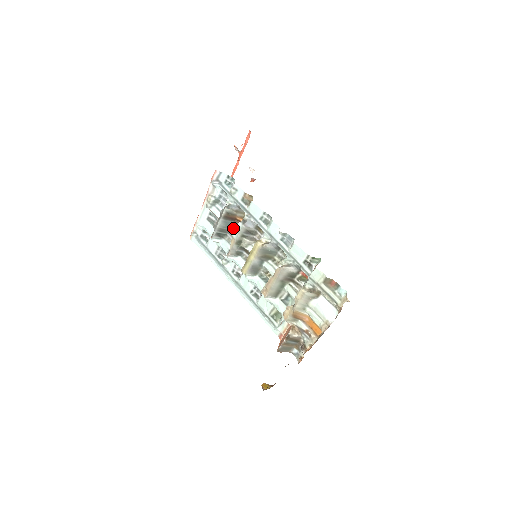
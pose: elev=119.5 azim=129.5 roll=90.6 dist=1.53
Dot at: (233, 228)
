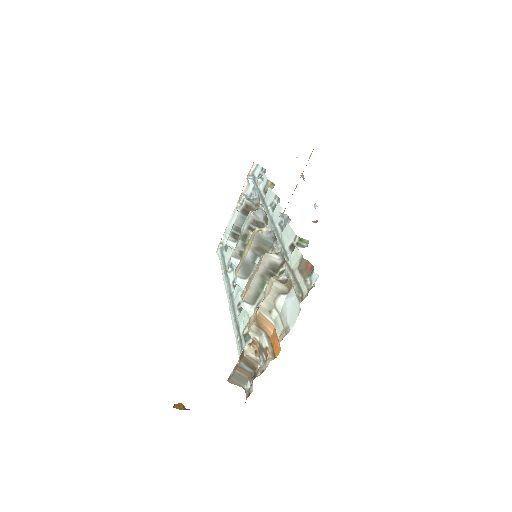
Dot at: occluded
